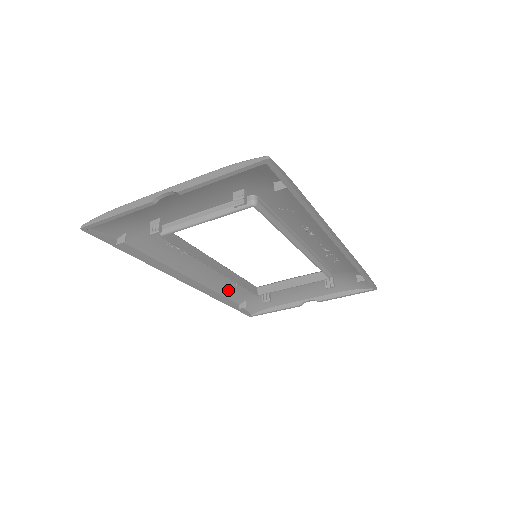
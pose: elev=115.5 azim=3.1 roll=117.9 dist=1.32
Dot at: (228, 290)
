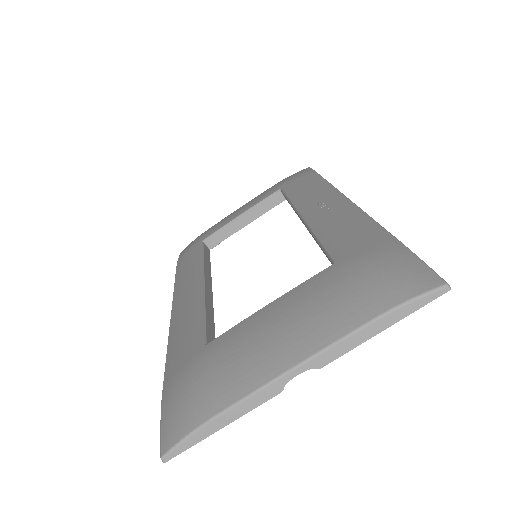
Dot at: occluded
